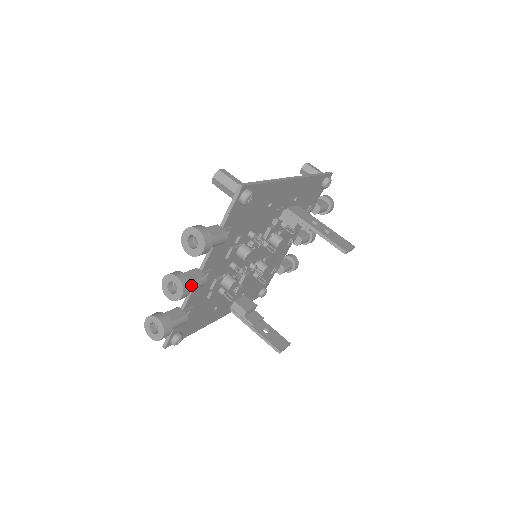
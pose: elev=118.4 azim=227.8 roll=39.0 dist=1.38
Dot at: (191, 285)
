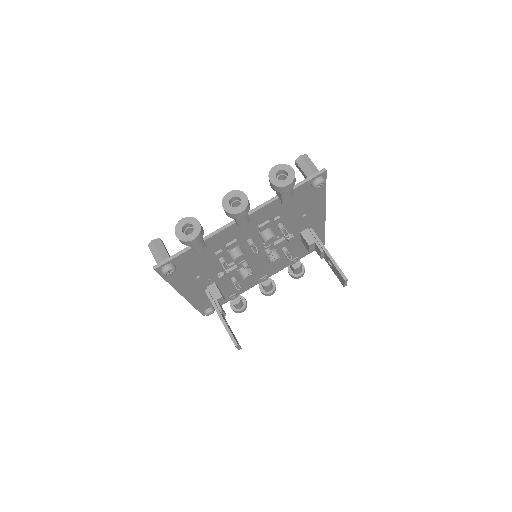
Dot at: occluded
